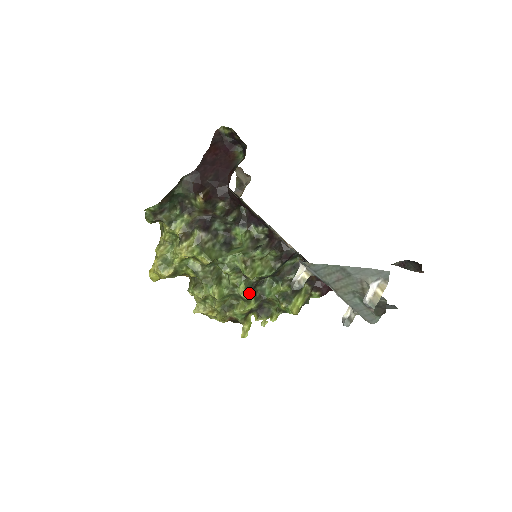
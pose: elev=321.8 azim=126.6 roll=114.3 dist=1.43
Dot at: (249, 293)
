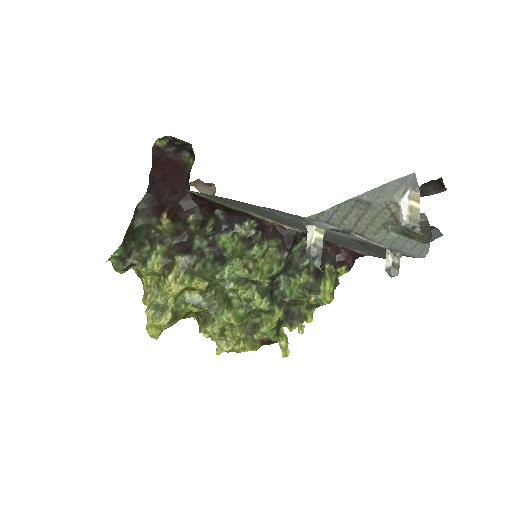
Dot at: (268, 301)
